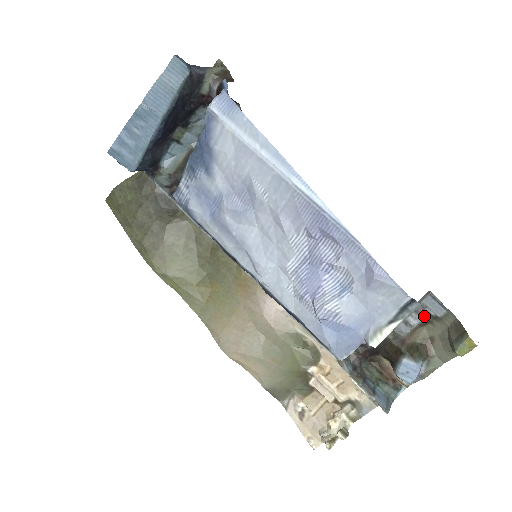
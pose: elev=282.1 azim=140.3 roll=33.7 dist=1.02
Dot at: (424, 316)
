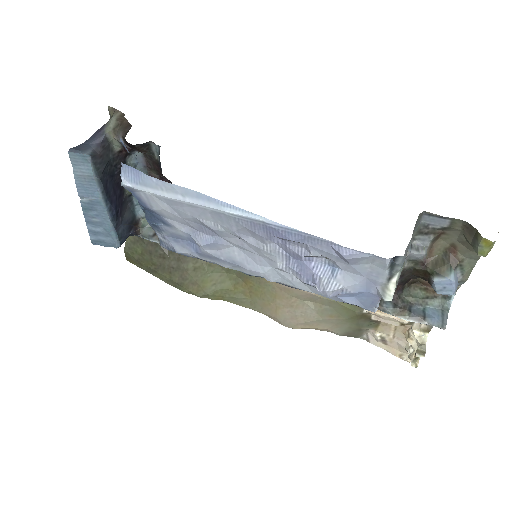
Dot at: (431, 233)
